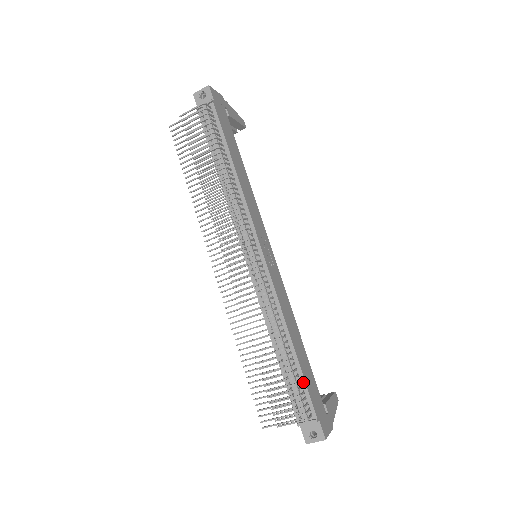
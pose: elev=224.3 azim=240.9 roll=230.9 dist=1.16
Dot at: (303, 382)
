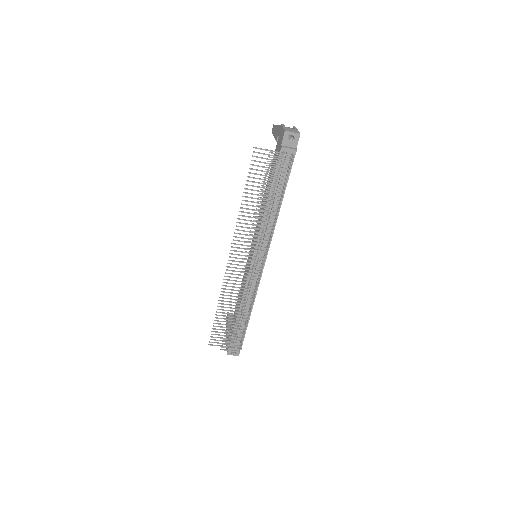
Dot at: (245, 331)
